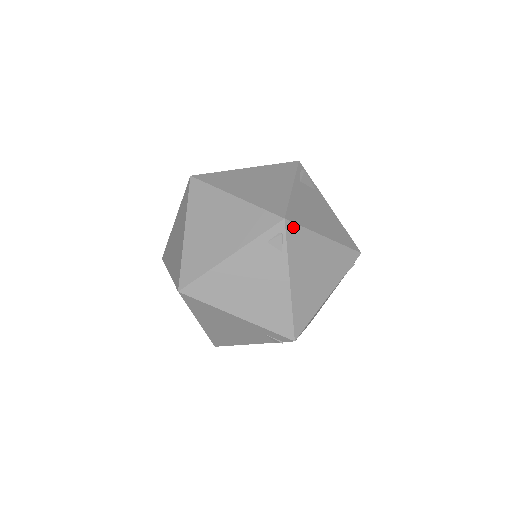
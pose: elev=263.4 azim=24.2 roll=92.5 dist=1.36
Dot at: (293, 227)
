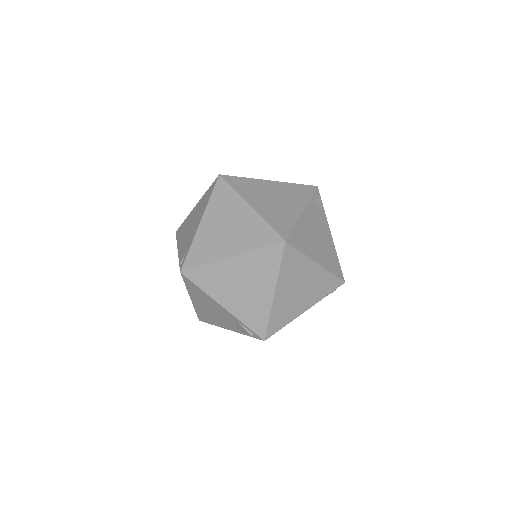
Dot at: occluded
